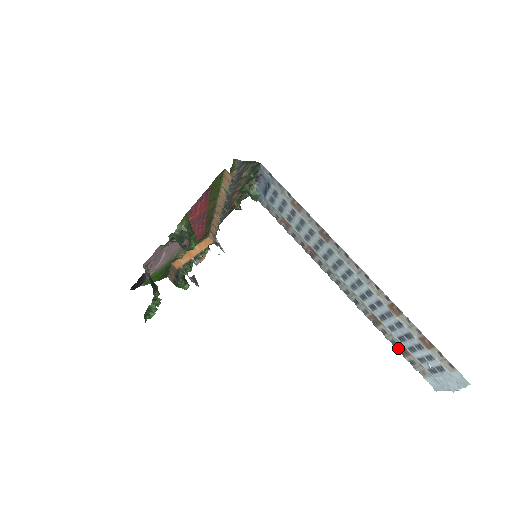
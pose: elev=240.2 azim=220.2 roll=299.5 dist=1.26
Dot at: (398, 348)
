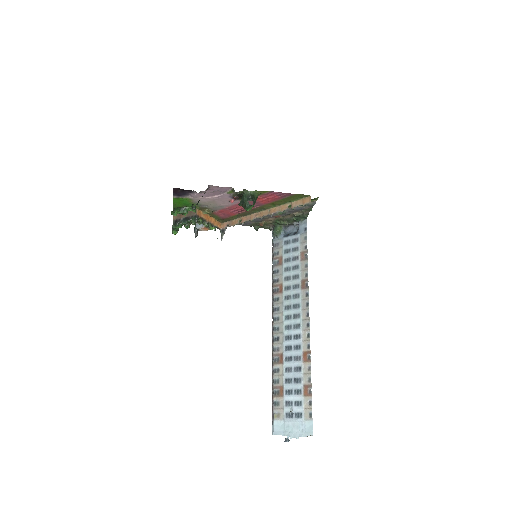
Dot at: (276, 387)
